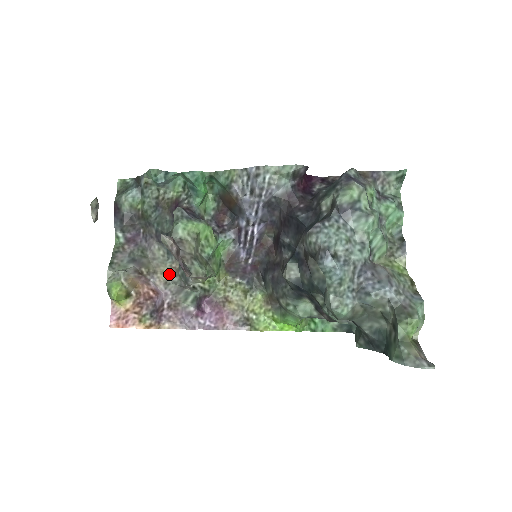
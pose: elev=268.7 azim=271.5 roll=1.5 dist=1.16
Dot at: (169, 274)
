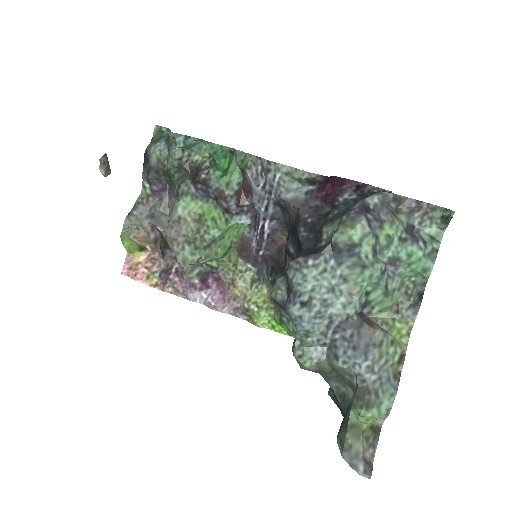
Dot at: occluded
